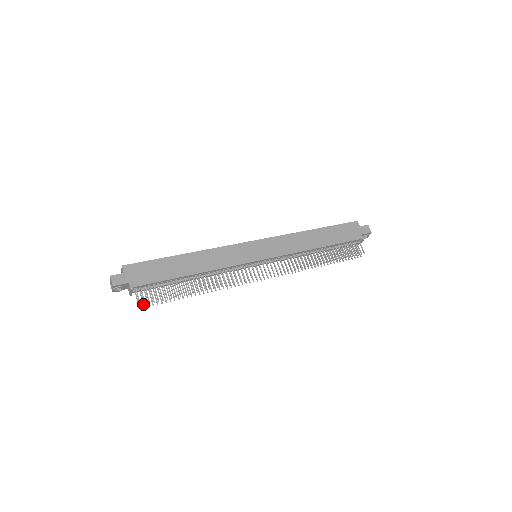
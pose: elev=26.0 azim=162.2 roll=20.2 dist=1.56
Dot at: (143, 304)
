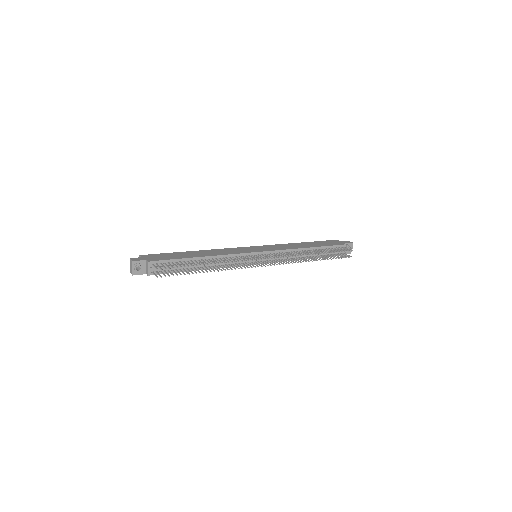
Dot at: occluded
